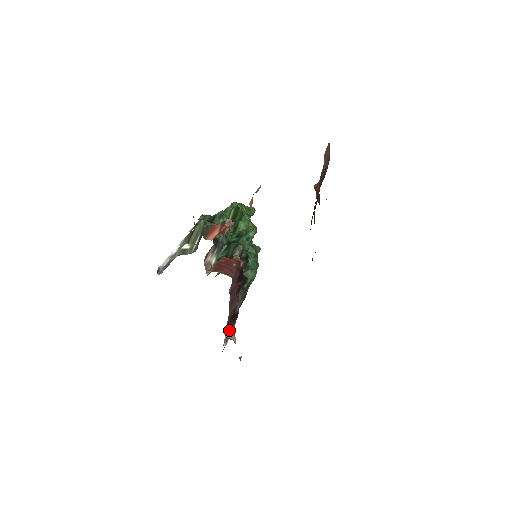
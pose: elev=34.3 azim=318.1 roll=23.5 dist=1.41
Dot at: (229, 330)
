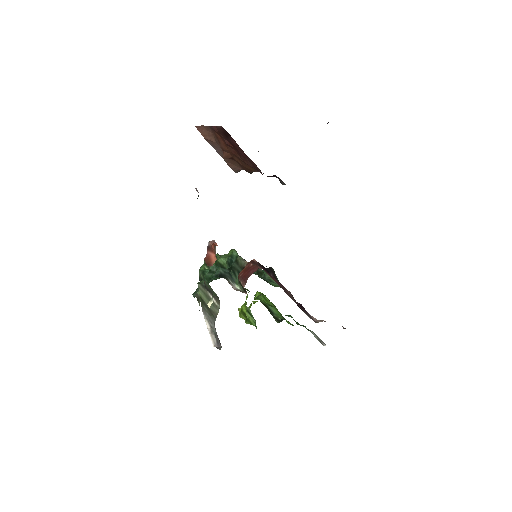
Dot at: occluded
